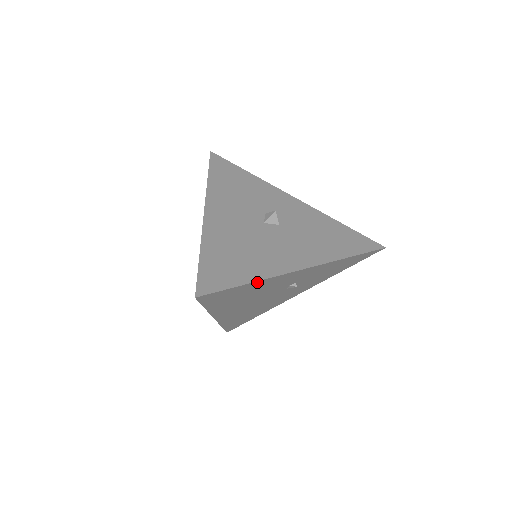
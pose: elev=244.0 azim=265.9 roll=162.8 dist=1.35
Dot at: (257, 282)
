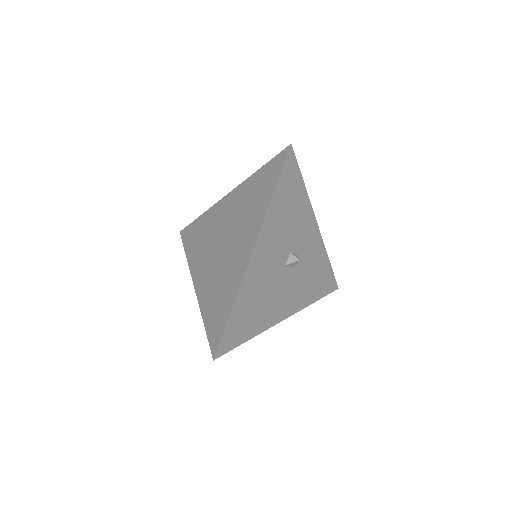
Dot at: (254, 334)
